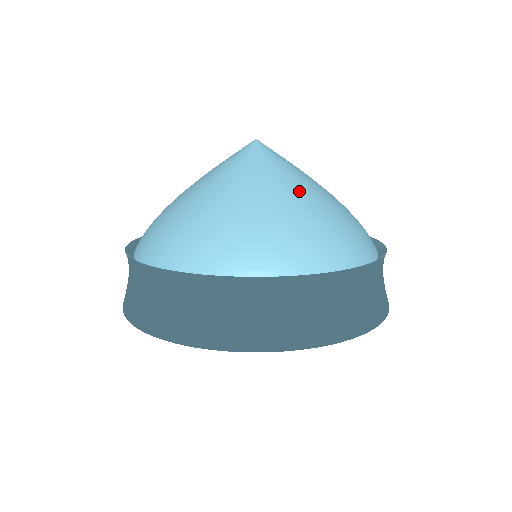
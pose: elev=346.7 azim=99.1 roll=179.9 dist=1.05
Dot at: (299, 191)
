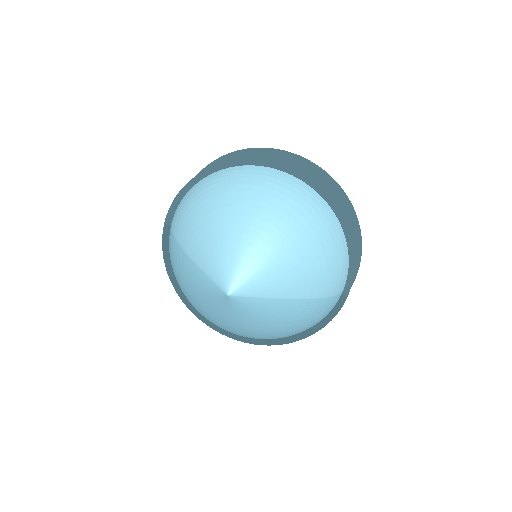
Dot at: (264, 324)
